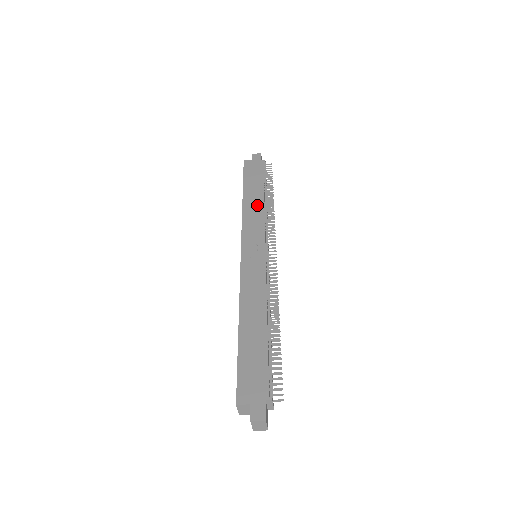
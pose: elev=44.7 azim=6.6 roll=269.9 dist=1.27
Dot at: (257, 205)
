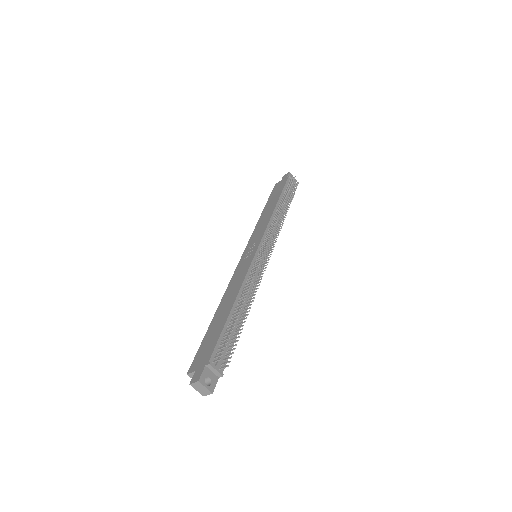
Dot at: (268, 214)
